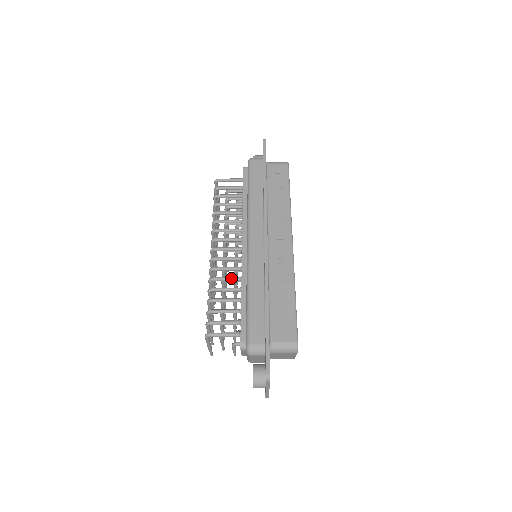
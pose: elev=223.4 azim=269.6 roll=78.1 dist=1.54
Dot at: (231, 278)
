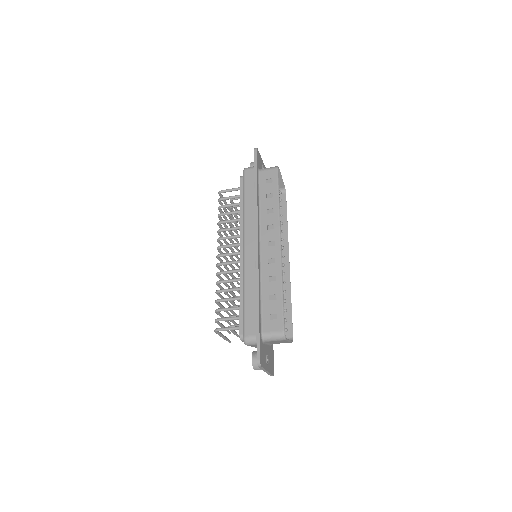
Dot at: (233, 280)
